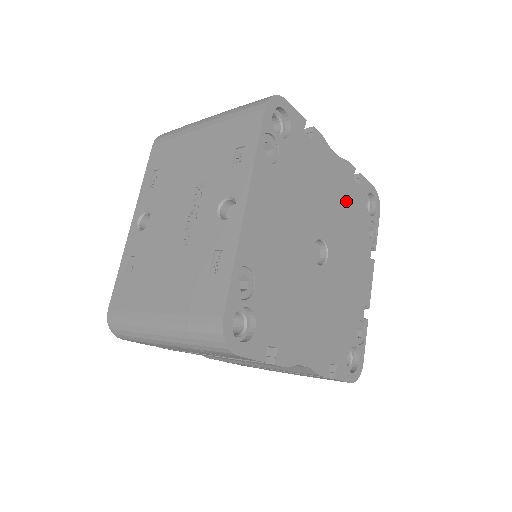
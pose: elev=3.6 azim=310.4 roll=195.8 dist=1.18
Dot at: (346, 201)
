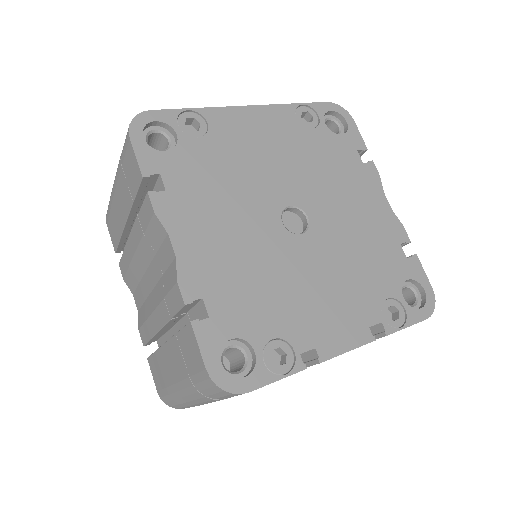
Dot at: (372, 241)
